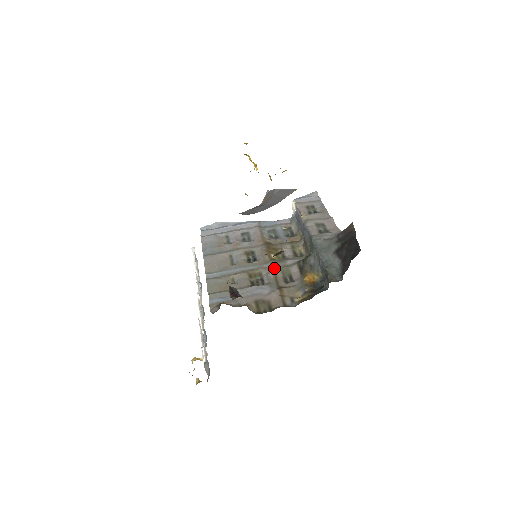
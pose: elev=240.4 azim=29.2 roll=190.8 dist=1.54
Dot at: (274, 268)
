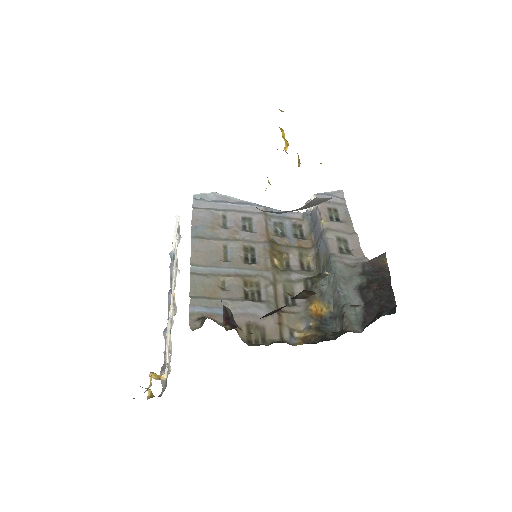
Dot at: (275, 280)
